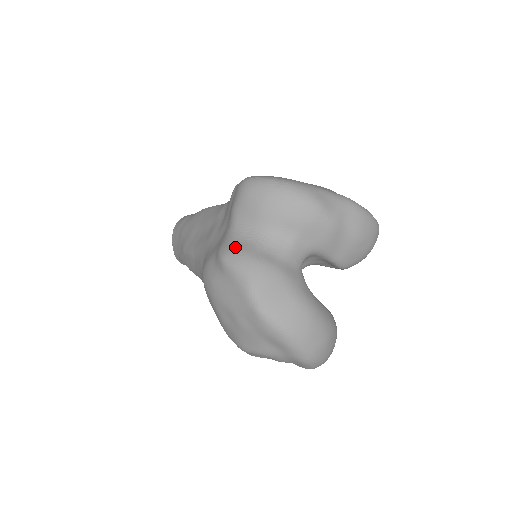
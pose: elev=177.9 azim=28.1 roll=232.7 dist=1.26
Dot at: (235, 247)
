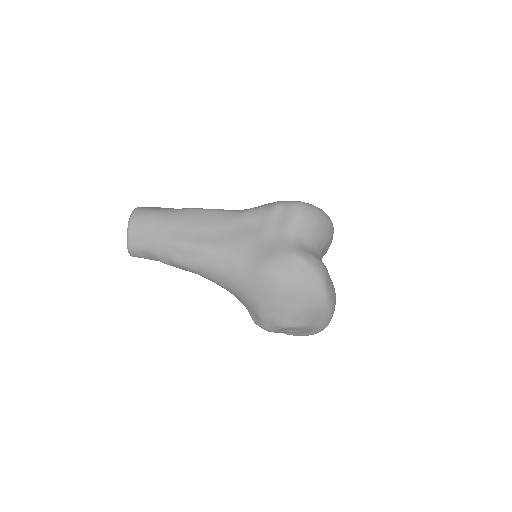
Dot at: (307, 252)
